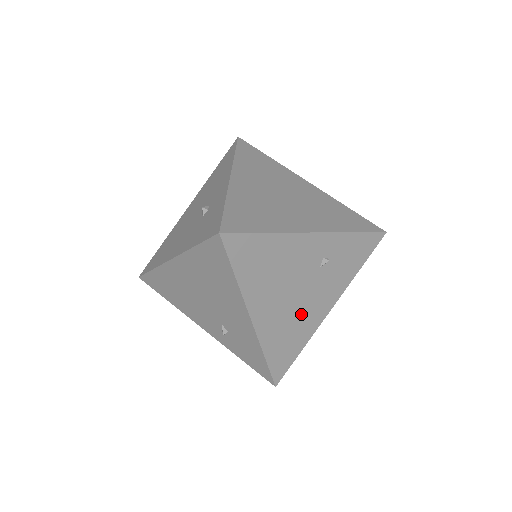
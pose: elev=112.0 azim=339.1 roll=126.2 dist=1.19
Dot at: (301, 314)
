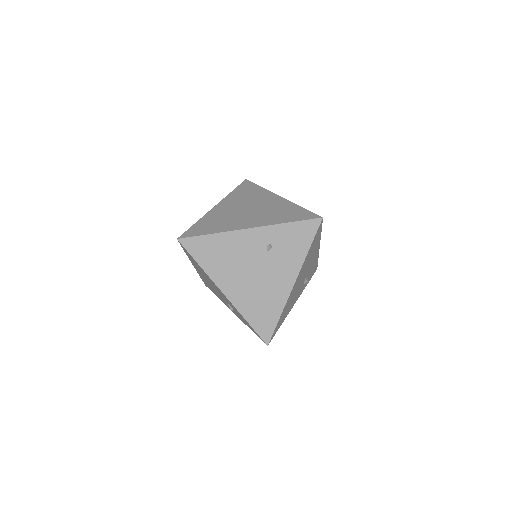
Dot at: (266, 288)
